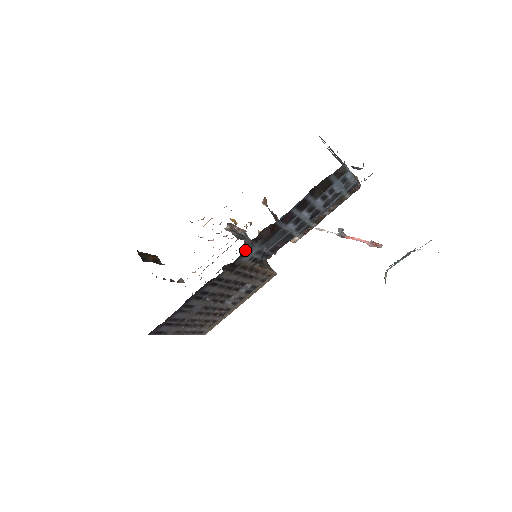
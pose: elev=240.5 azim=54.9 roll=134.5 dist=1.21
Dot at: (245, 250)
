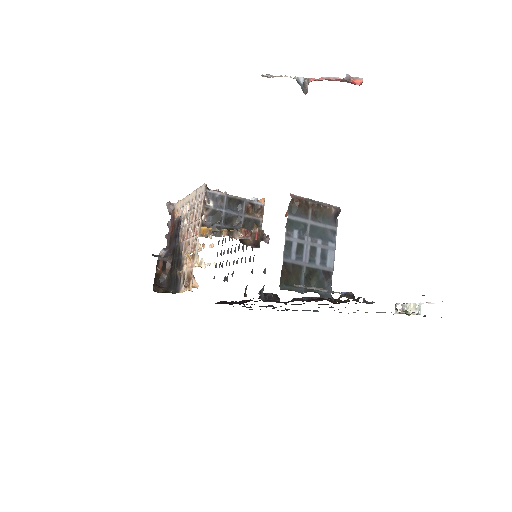
Dot at: (230, 225)
